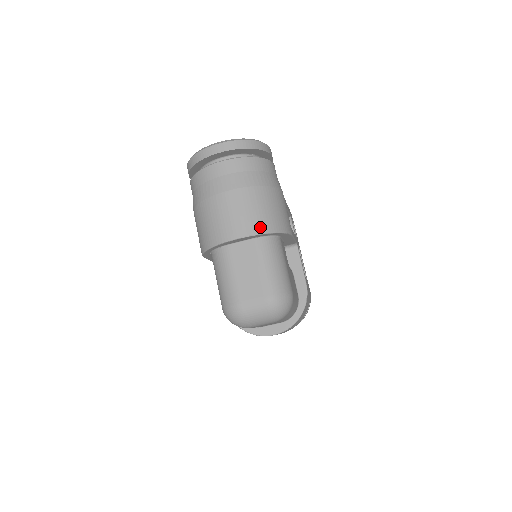
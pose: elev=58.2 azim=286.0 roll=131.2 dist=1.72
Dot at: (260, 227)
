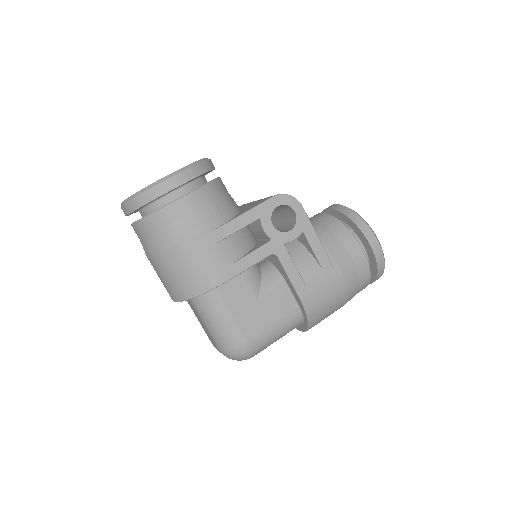
Dot at: (179, 295)
